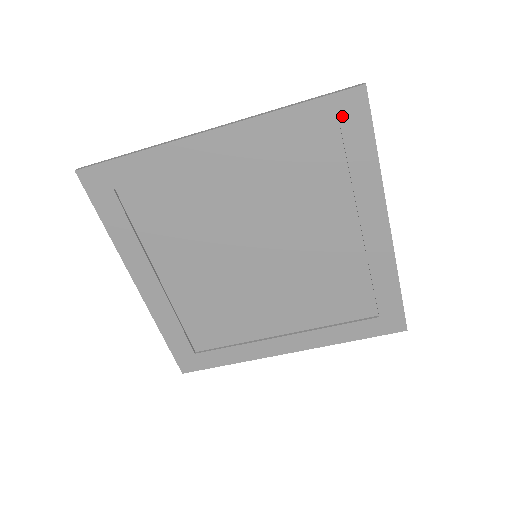
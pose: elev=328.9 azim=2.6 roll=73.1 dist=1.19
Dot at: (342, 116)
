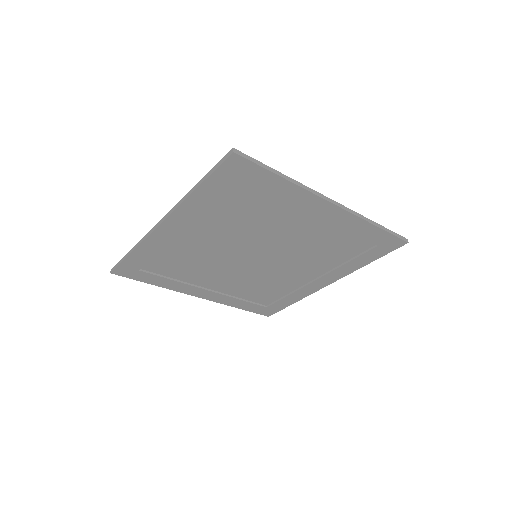
Dot at: (384, 244)
